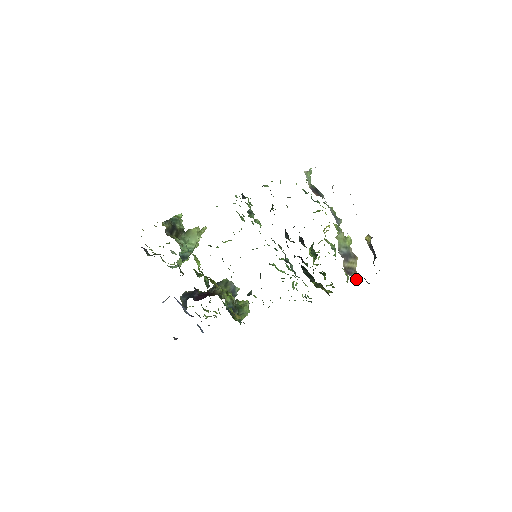
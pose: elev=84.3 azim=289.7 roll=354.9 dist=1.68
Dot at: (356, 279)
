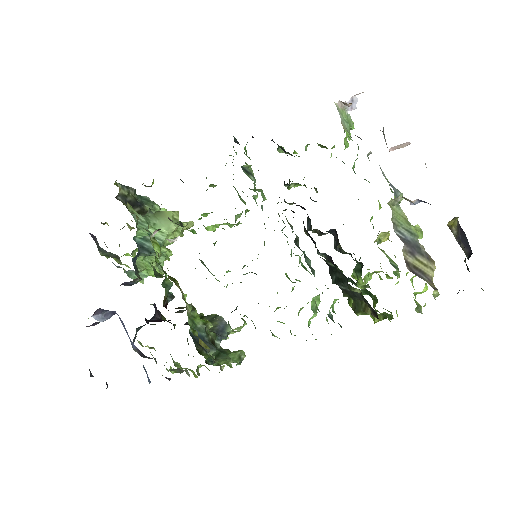
Dot at: occluded
